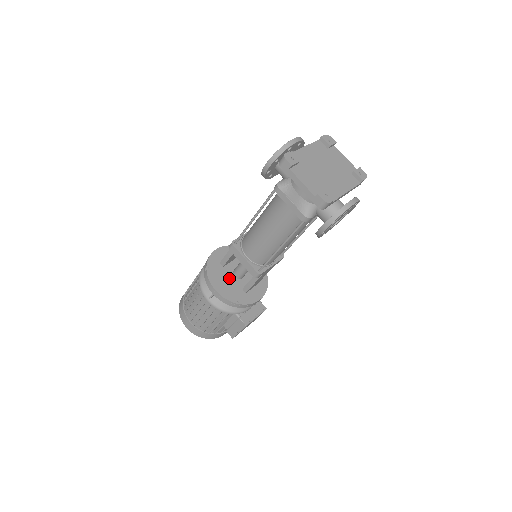
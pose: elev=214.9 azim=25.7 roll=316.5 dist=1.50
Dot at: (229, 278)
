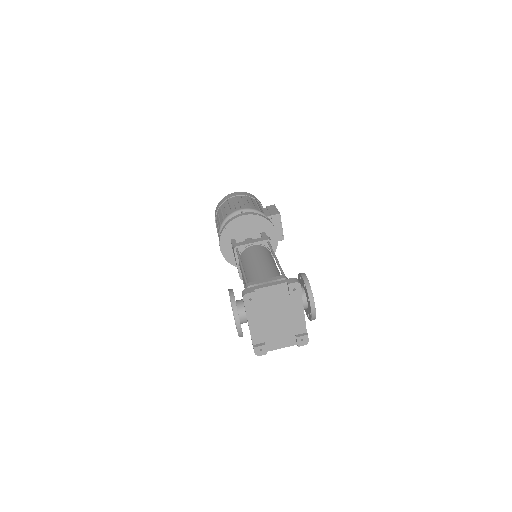
Dot at: occluded
